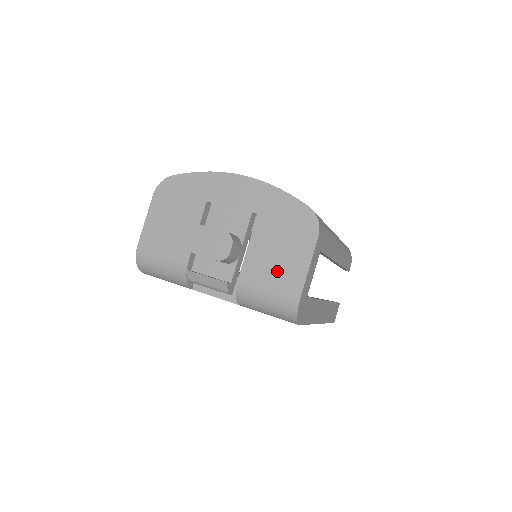
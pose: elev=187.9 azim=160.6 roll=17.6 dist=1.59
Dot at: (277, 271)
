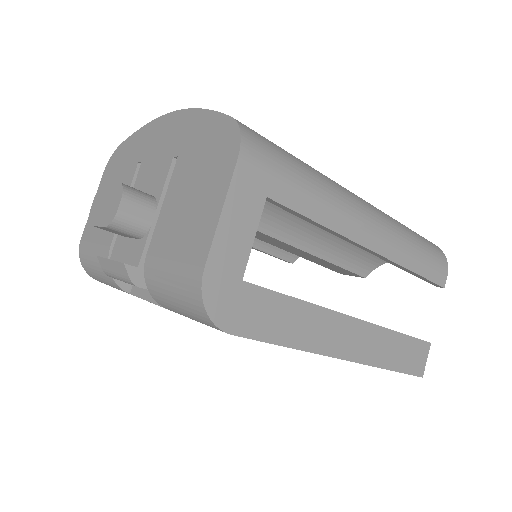
Dot at: (184, 234)
